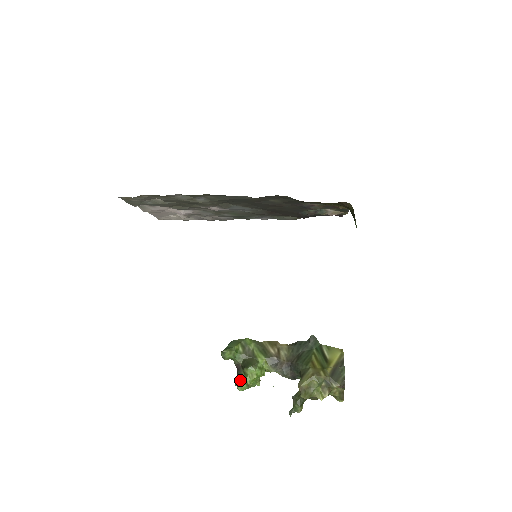
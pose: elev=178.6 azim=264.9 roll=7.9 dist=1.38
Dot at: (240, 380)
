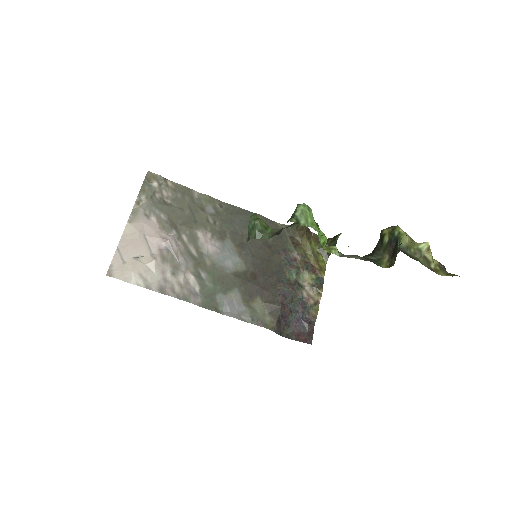
Dot at: occluded
